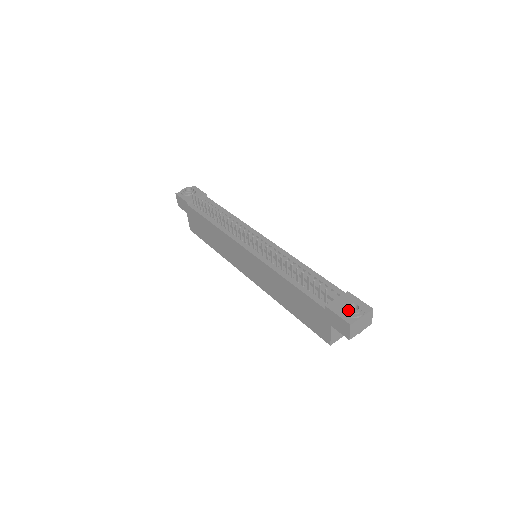
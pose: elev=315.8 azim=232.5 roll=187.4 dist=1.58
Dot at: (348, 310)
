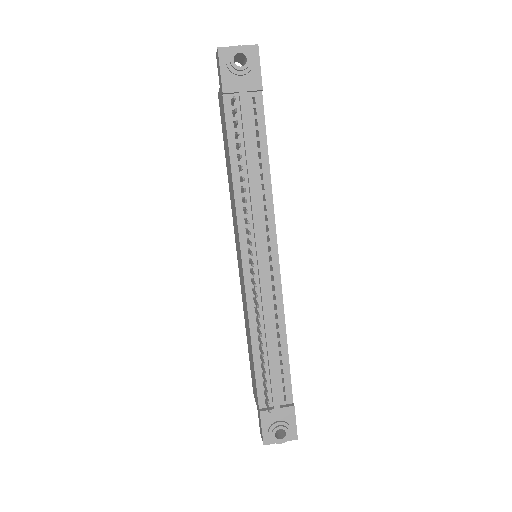
Dot at: (273, 435)
